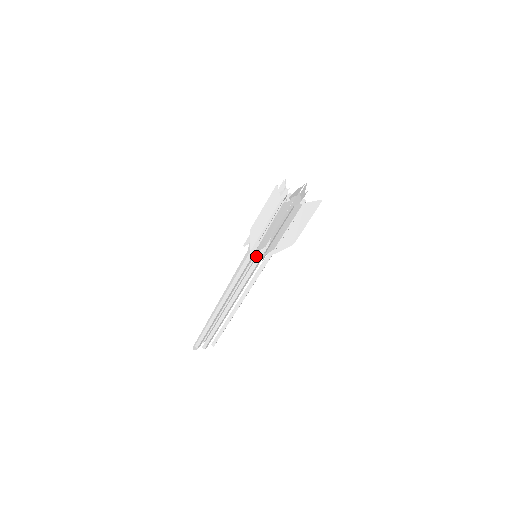
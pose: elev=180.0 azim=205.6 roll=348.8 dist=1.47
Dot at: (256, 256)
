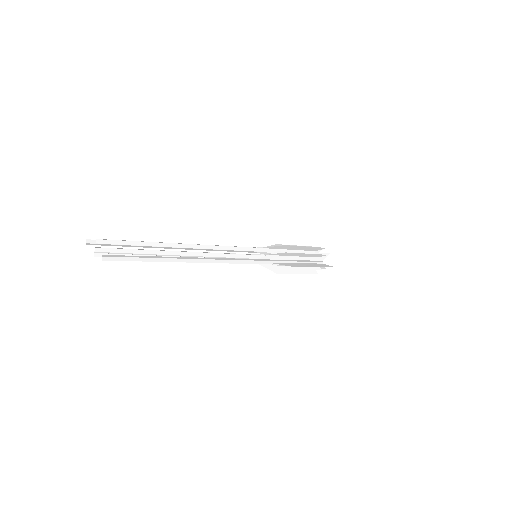
Dot at: occluded
